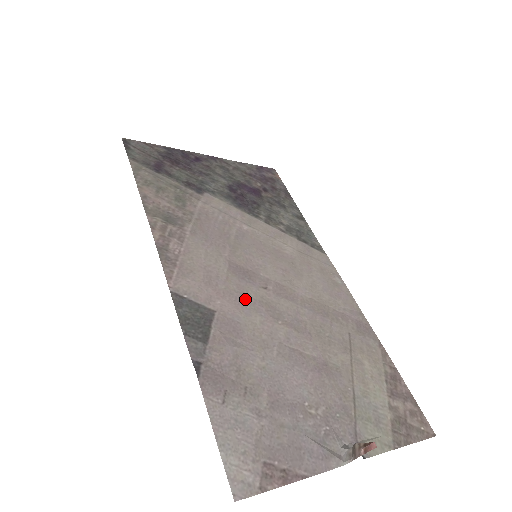
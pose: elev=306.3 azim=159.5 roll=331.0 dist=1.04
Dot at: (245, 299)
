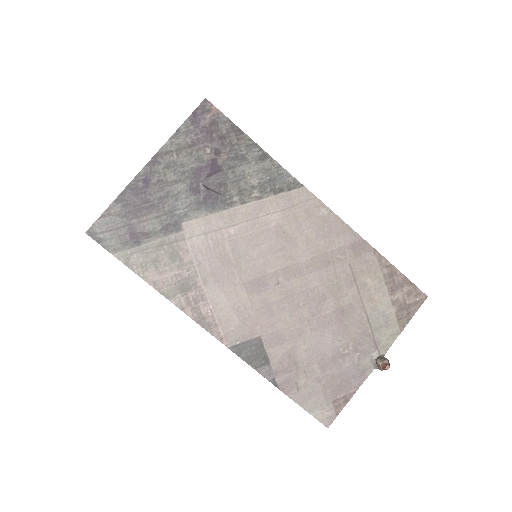
Dot at: (271, 308)
